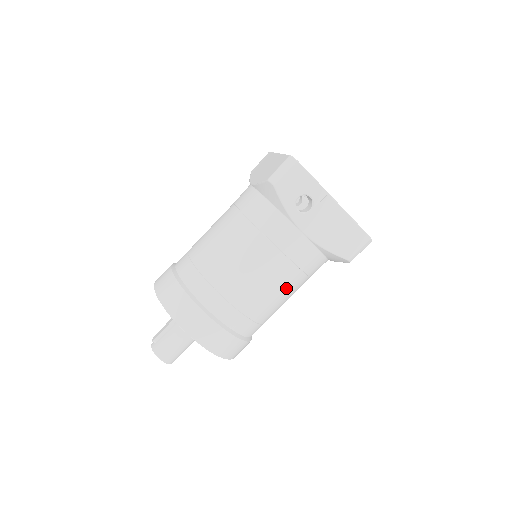
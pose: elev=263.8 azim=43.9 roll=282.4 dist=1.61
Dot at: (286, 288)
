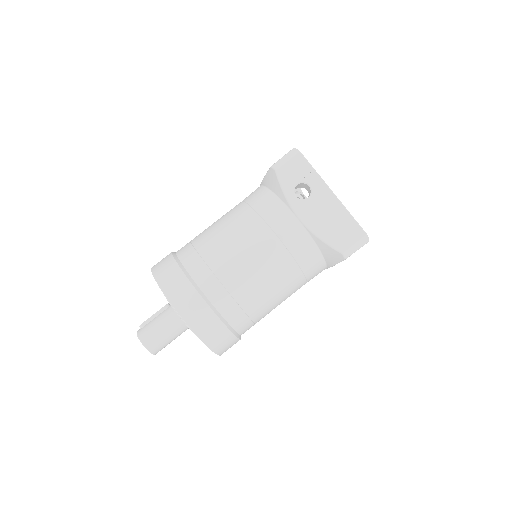
Dot at: (278, 277)
